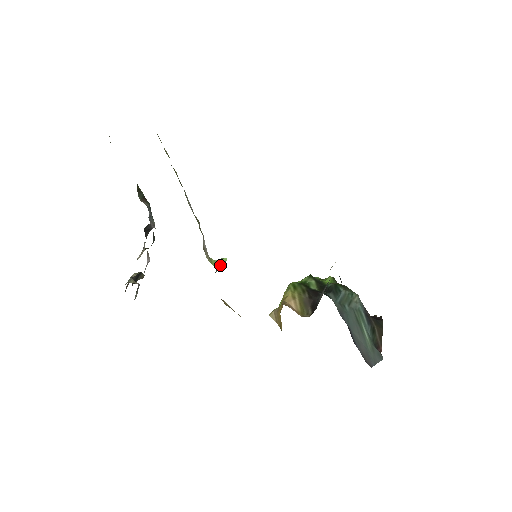
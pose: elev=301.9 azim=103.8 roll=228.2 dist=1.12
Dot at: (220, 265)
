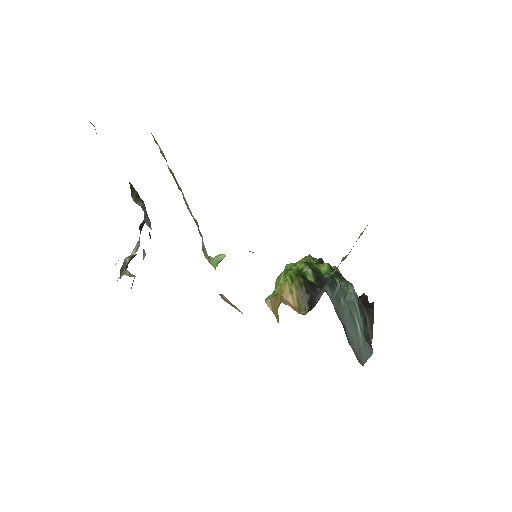
Dot at: (219, 262)
